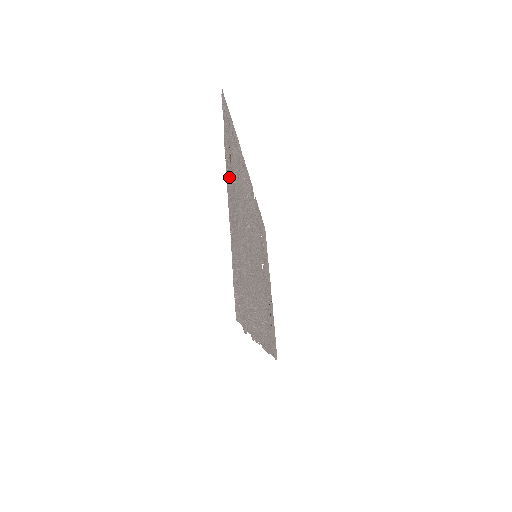
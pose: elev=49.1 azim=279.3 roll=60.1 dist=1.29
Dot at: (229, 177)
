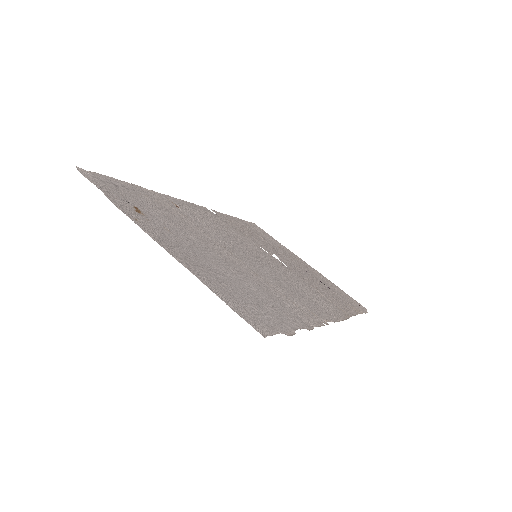
Dot at: (148, 227)
